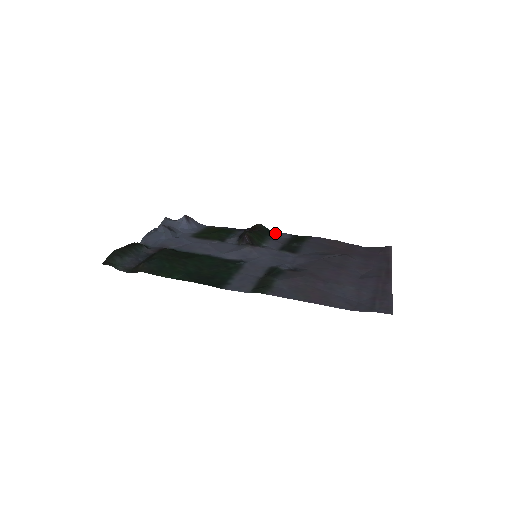
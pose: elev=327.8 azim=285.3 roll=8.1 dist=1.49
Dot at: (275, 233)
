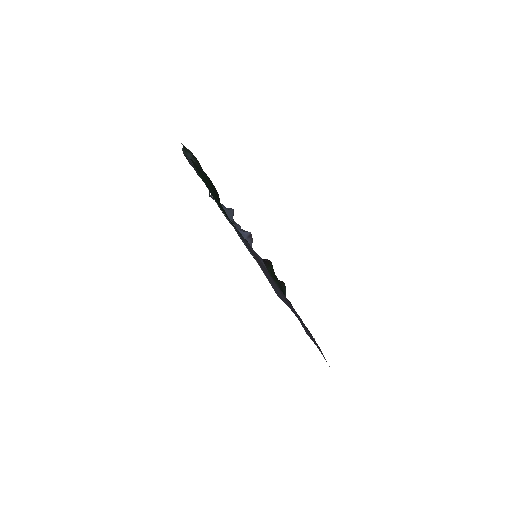
Dot at: occluded
